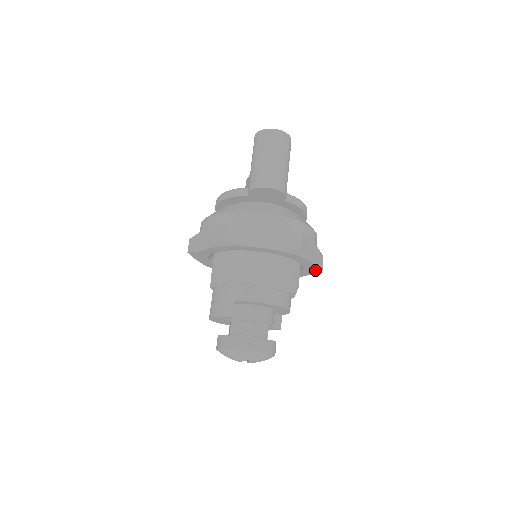
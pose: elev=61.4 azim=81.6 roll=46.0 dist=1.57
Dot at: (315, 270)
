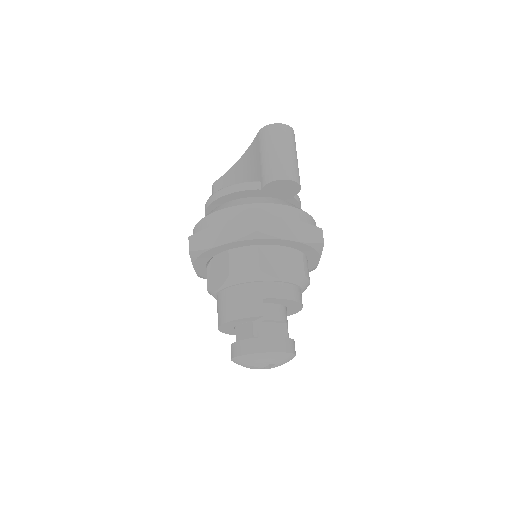
Dot at: (311, 269)
